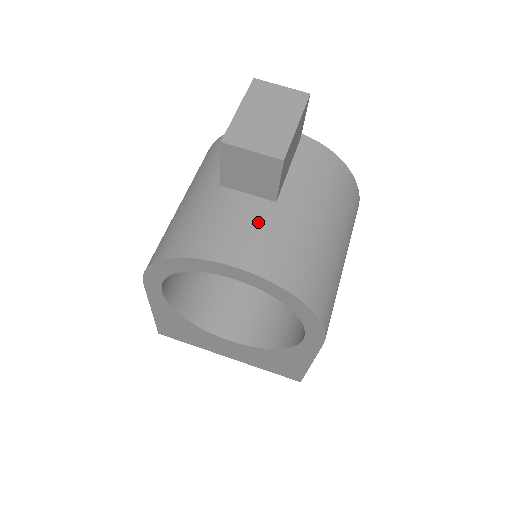
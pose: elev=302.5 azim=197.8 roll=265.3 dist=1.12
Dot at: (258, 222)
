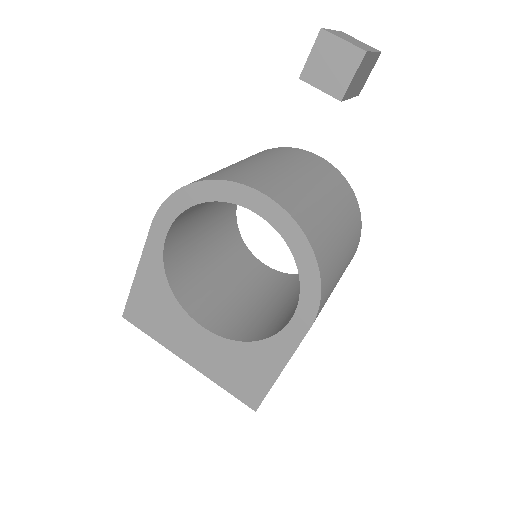
Dot at: (288, 183)
